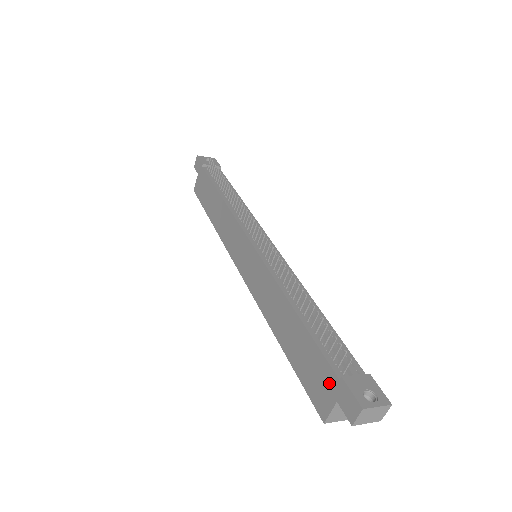
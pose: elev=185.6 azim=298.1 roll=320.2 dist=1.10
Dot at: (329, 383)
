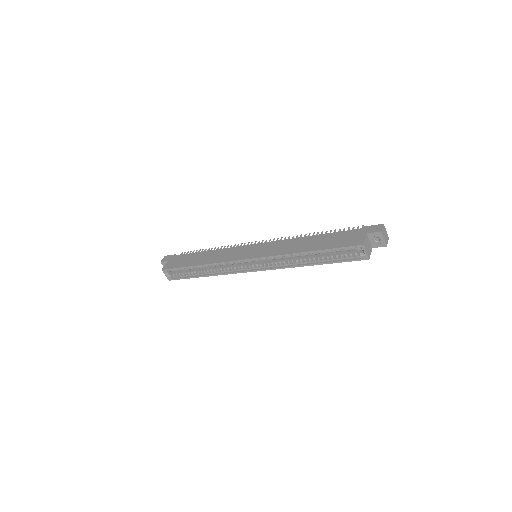
Dot at: (358, 233)
